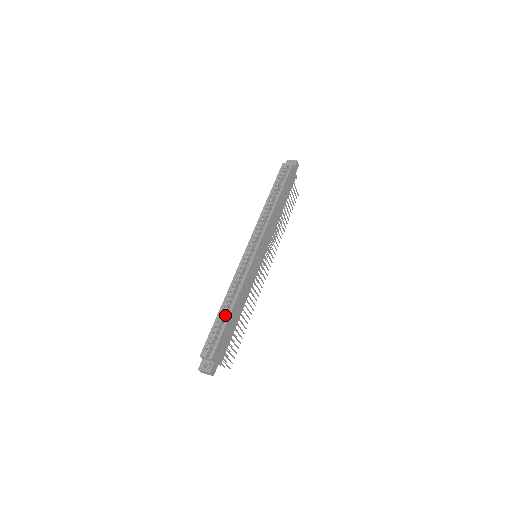
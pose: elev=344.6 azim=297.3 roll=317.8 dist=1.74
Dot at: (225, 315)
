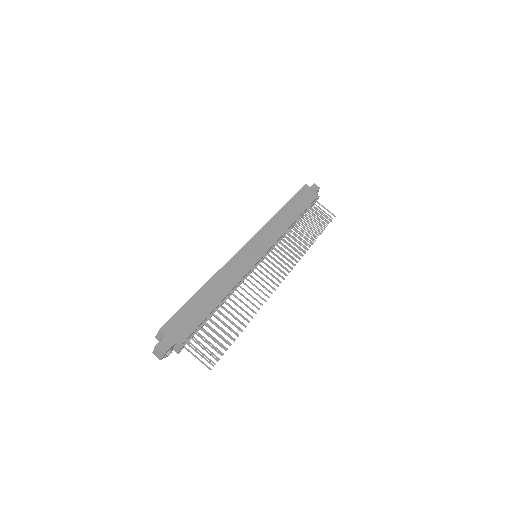
Dot at: occluded
